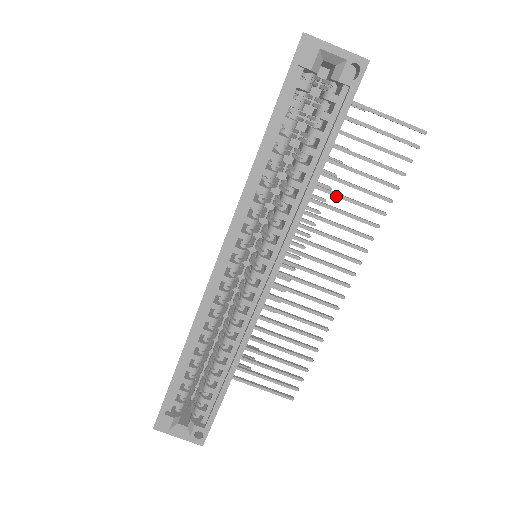
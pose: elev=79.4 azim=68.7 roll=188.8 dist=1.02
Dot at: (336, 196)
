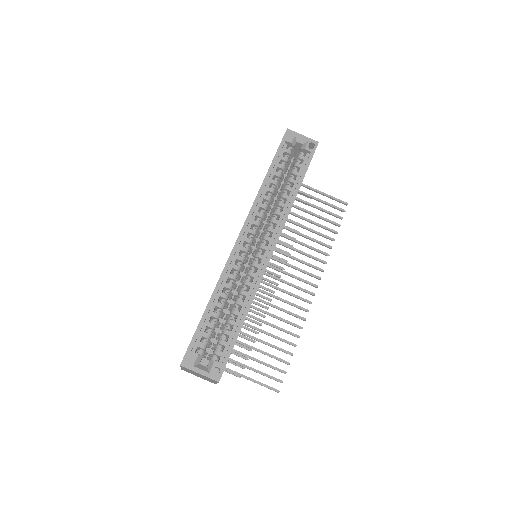
Dot at: (301, 235)
